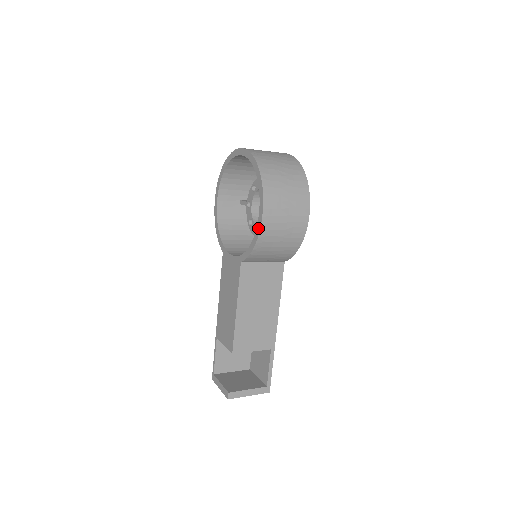
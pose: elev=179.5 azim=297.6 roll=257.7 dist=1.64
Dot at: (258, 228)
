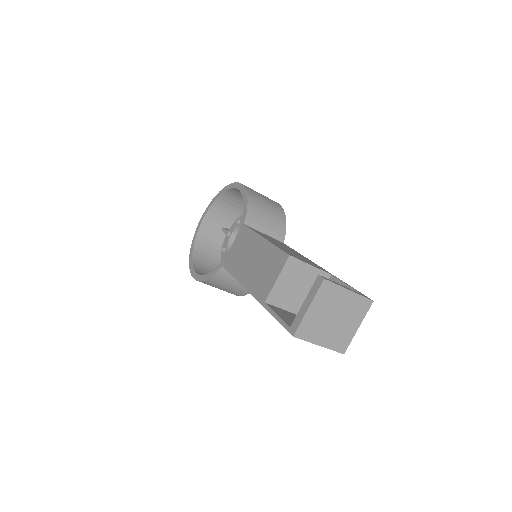
Dot at: (242, 190)
